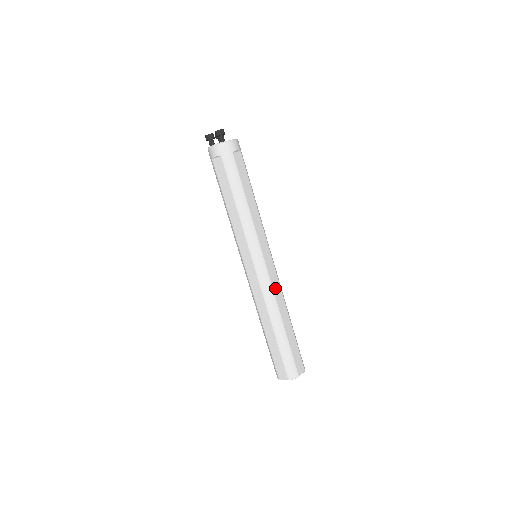
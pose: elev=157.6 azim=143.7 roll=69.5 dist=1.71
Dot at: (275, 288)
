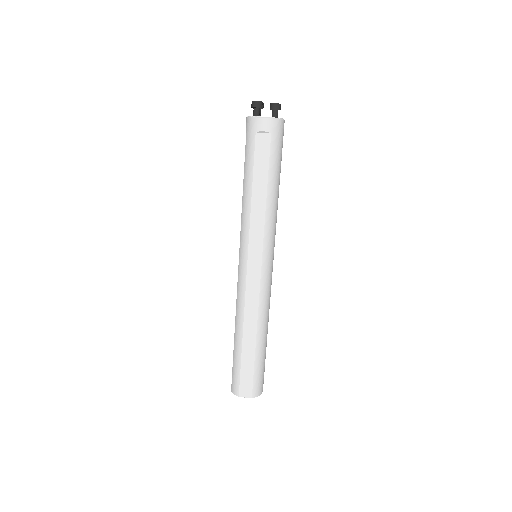
Dot at: (249, 299)
